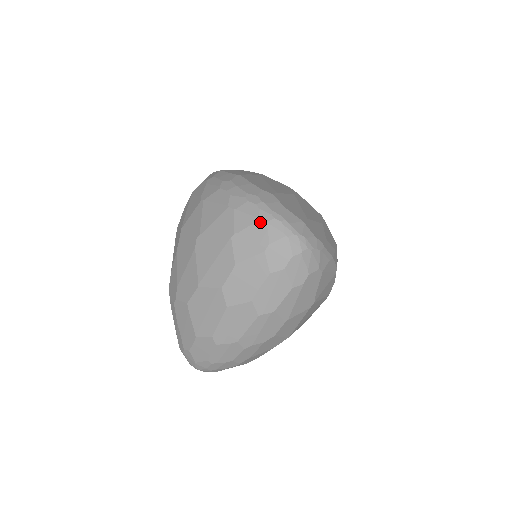
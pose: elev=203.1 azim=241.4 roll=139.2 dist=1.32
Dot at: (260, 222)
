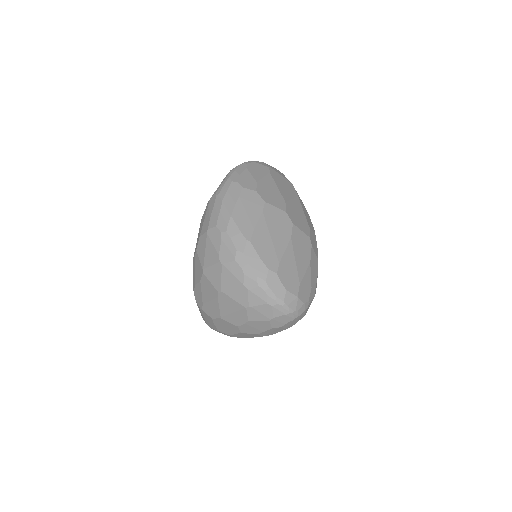
Dot at: (267, 305)
